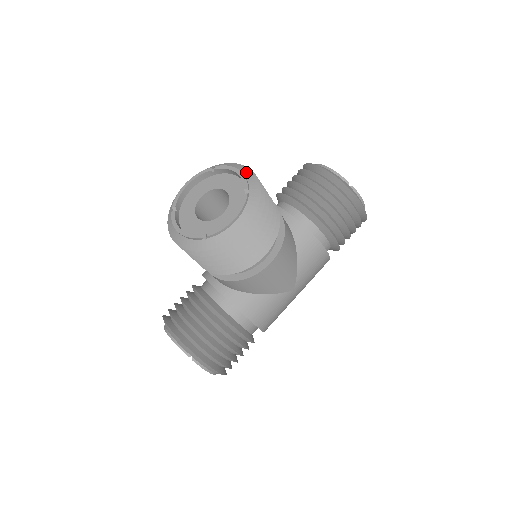
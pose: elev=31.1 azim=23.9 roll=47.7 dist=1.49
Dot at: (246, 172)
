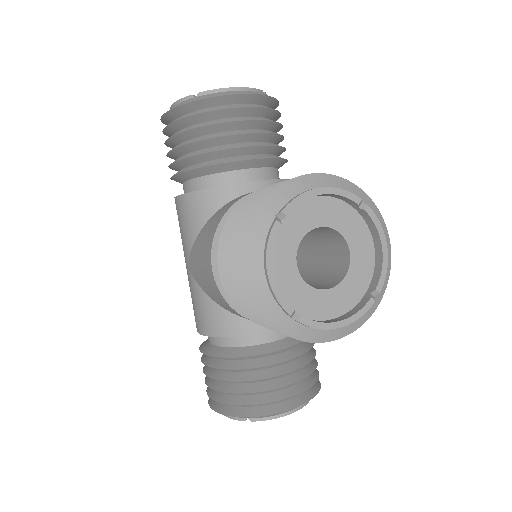
Dot at: (324, 182)
